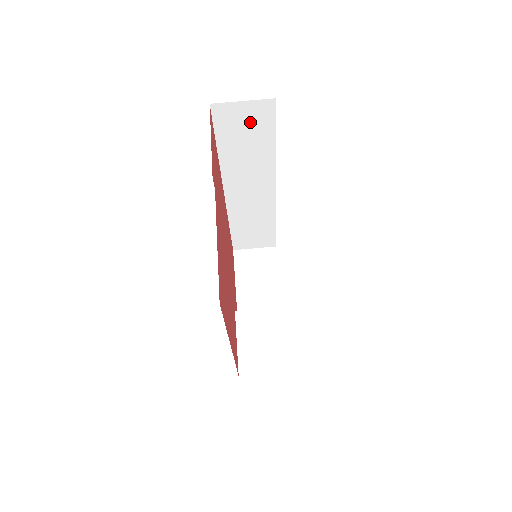
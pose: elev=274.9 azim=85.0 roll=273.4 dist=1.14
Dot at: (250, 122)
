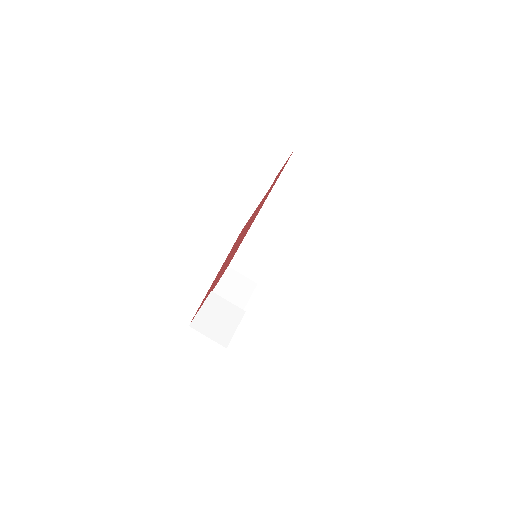
Dot at: (308, 176)
